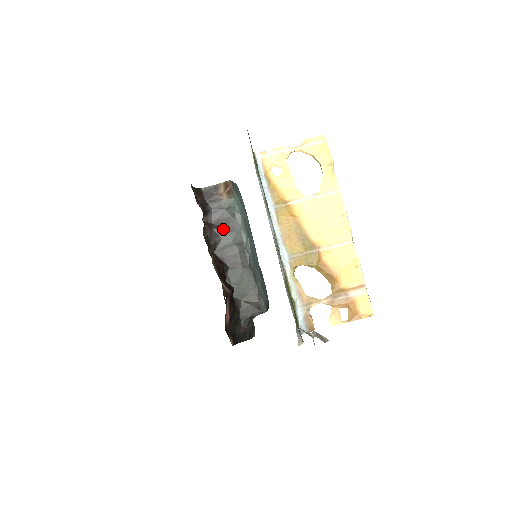
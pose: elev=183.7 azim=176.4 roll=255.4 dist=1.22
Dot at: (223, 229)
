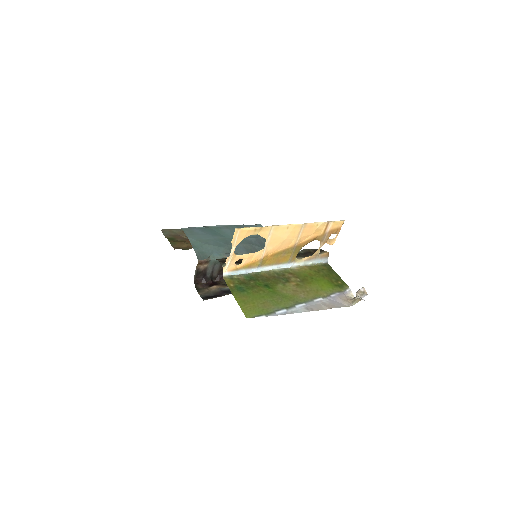
Dot at: occluded
